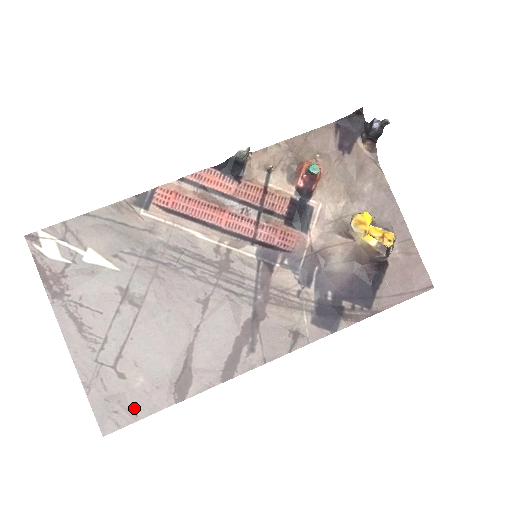
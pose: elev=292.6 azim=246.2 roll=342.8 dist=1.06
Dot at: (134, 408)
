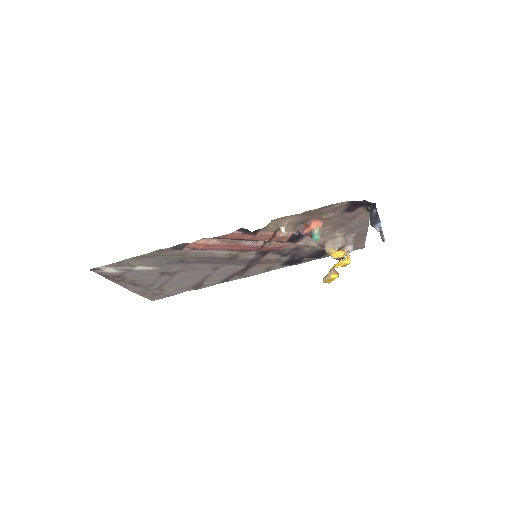
Dot at: (169, 294)
